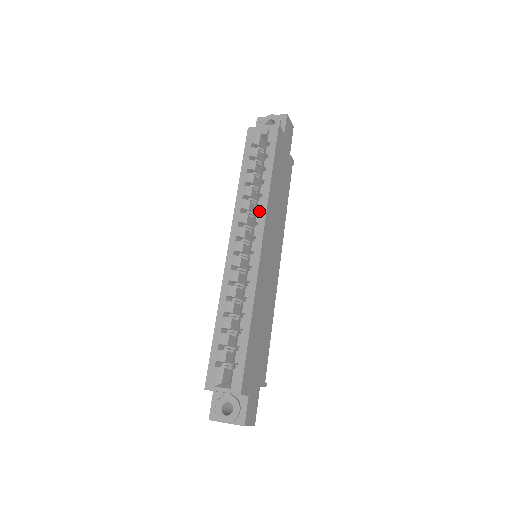
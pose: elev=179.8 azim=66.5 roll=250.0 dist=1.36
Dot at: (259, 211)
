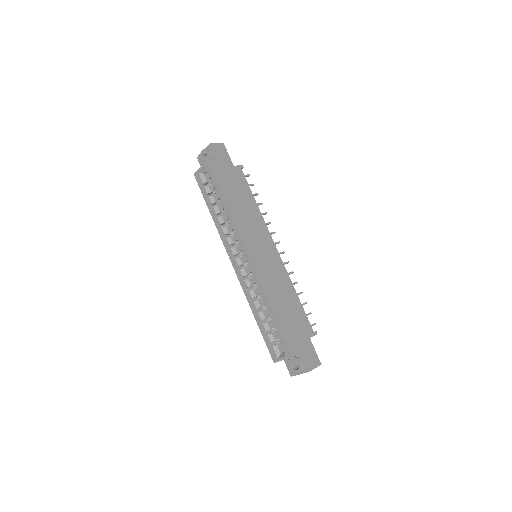
Dot at: occluded
